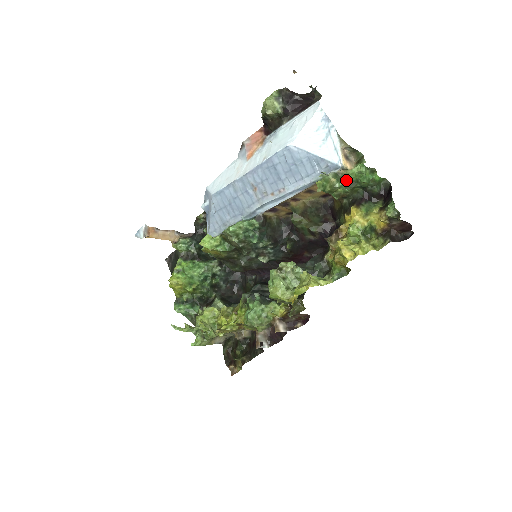
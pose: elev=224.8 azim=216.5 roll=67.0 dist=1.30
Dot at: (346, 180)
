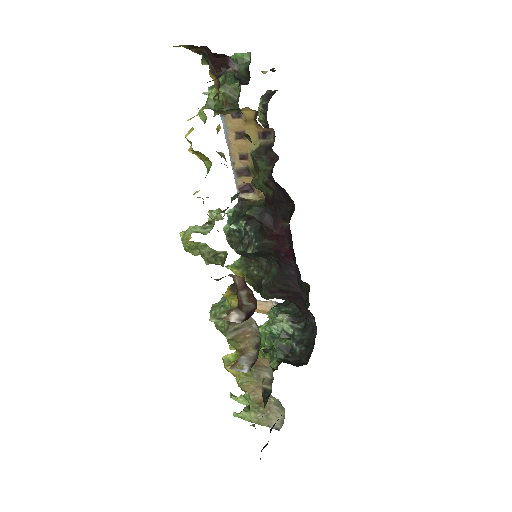
Dot at: occluded
